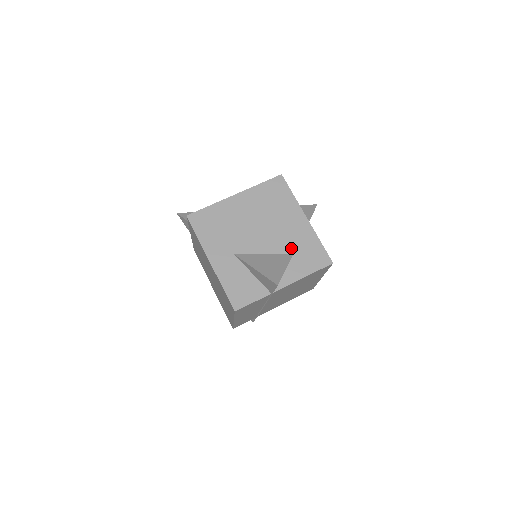
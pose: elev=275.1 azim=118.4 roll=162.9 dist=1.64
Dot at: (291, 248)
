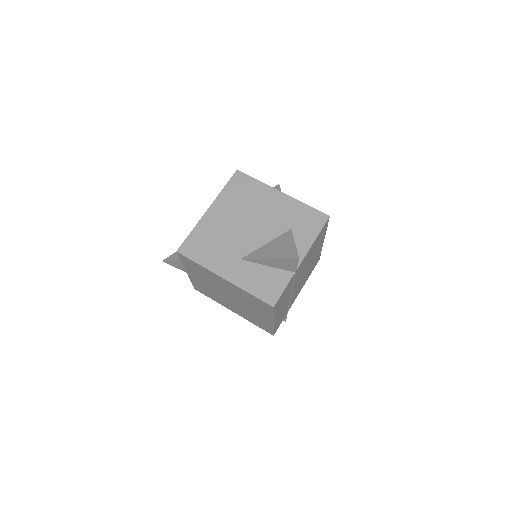
Dot at: (286, 225)
